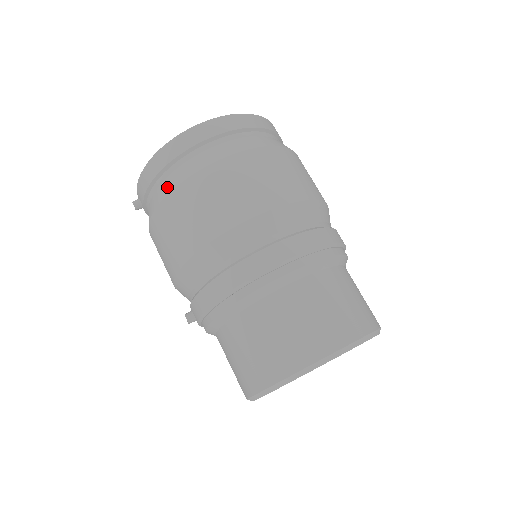
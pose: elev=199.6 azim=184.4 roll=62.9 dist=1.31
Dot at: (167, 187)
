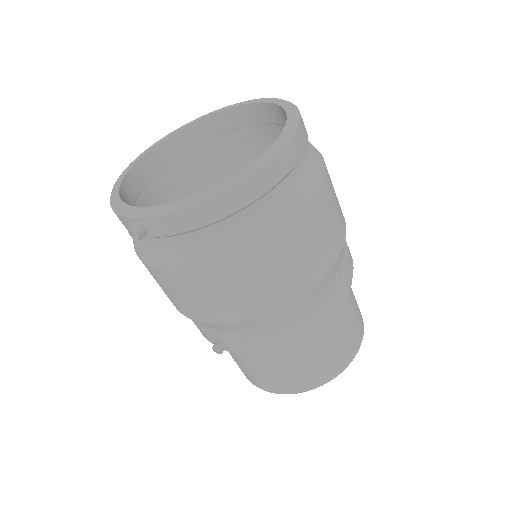
Dot at: (242, 239)
